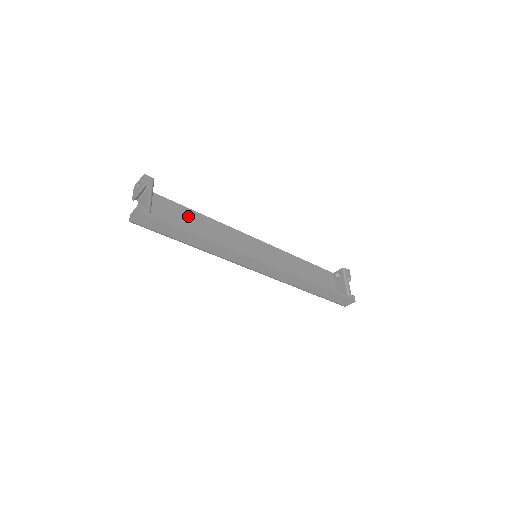
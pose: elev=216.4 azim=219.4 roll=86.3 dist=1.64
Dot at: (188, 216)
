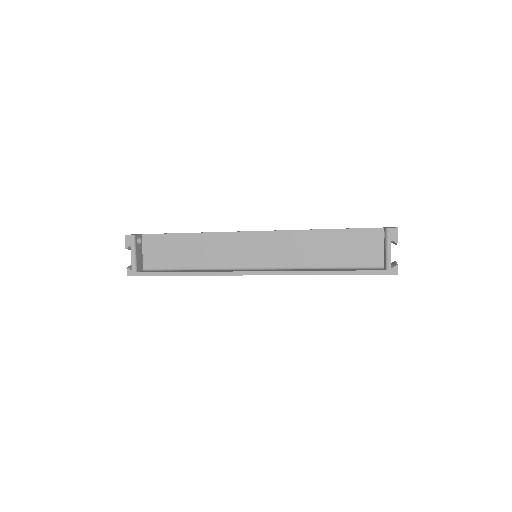
Dot at: (181, 242)
